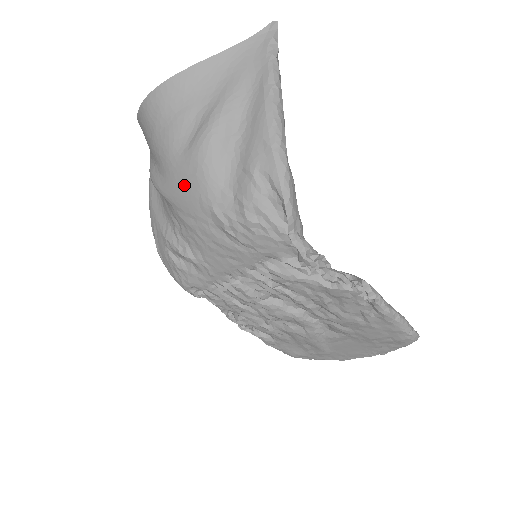
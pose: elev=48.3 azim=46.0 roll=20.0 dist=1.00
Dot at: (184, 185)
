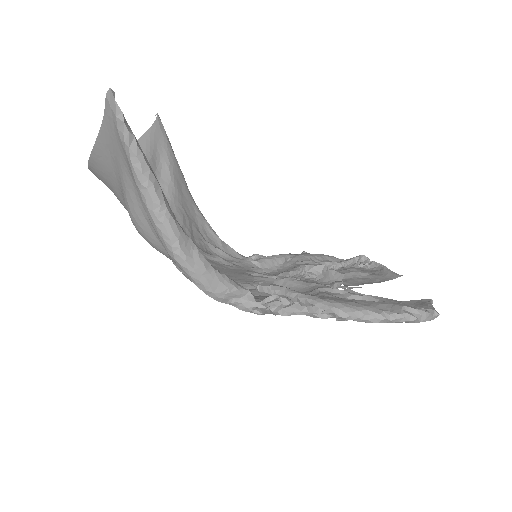
Dot at: occluded
